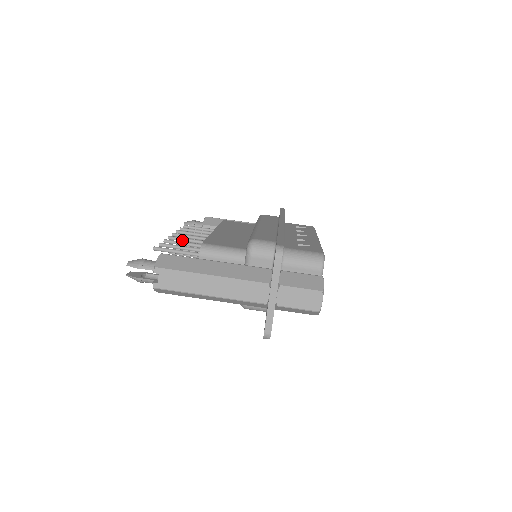
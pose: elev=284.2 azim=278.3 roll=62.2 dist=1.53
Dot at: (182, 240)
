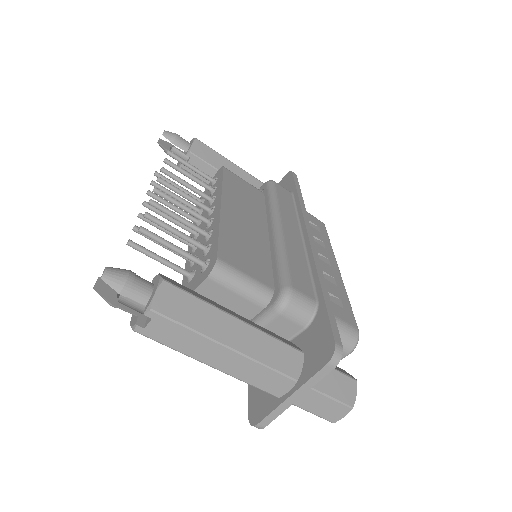
Dot at: (172, 202)
